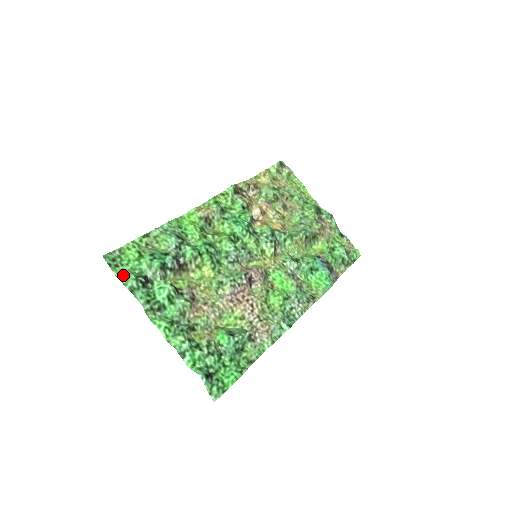
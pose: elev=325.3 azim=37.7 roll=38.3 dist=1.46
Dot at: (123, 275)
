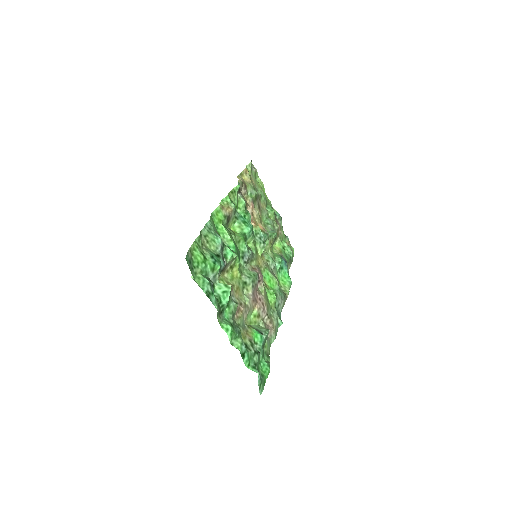
Dot at: (198, 278)
